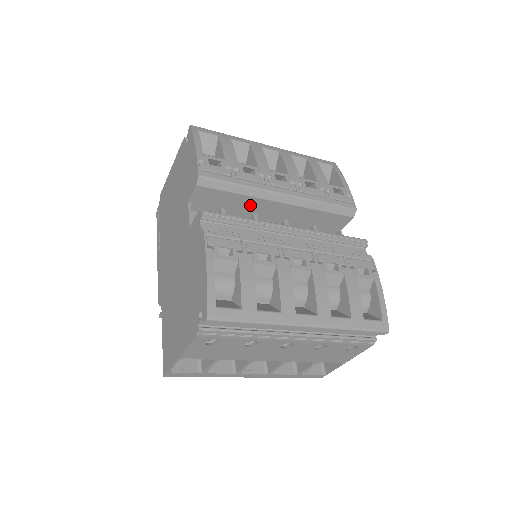
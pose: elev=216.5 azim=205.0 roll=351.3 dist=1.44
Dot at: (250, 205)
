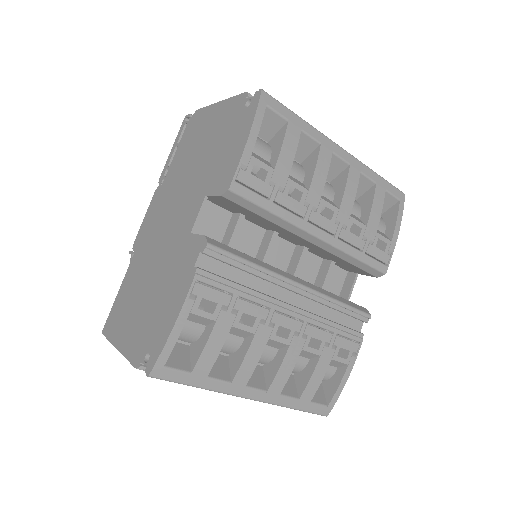
Dot at: (274, 227)
